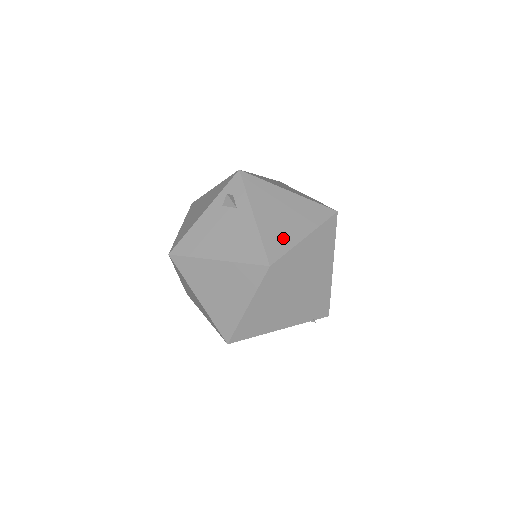
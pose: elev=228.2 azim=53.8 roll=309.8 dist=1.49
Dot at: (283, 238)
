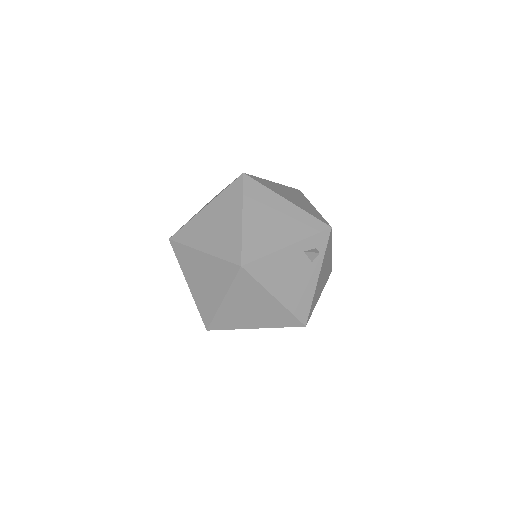
Dot at: (316, 299)
